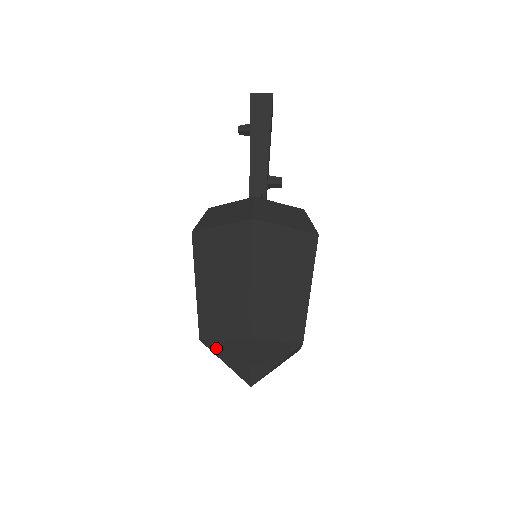
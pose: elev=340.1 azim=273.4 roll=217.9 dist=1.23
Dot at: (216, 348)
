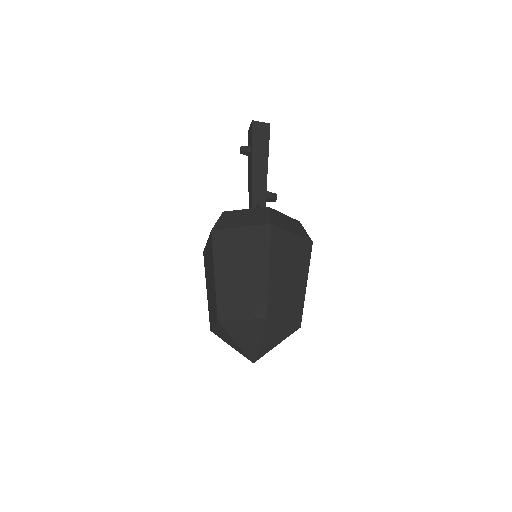
Dot at: (232, 328)
